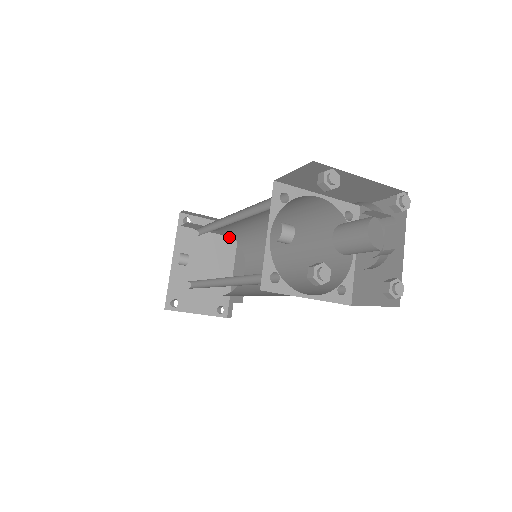
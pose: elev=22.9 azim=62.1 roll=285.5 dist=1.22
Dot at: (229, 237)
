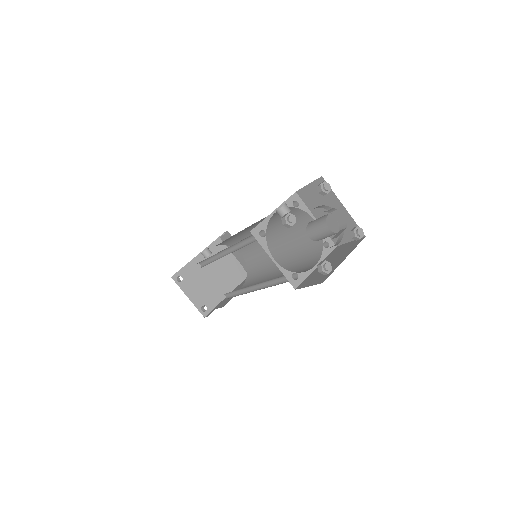
Dot at: (243, 271)
